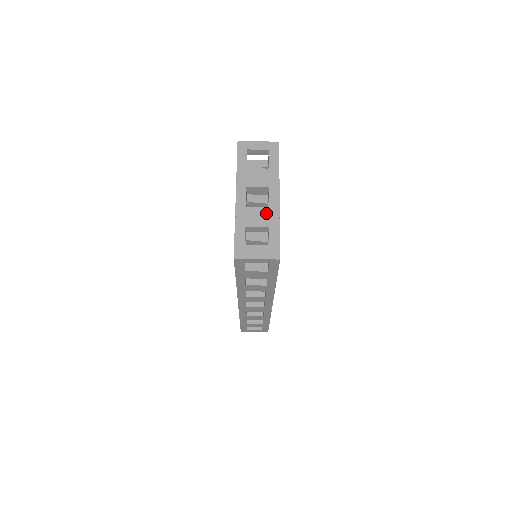
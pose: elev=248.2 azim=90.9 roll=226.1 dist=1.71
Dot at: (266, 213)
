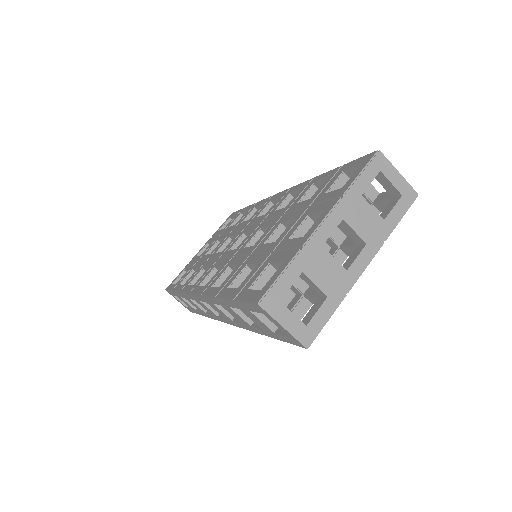
Dot at: (338, 275)
